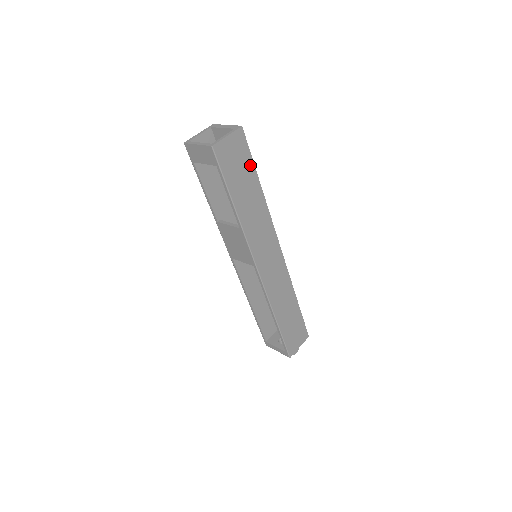
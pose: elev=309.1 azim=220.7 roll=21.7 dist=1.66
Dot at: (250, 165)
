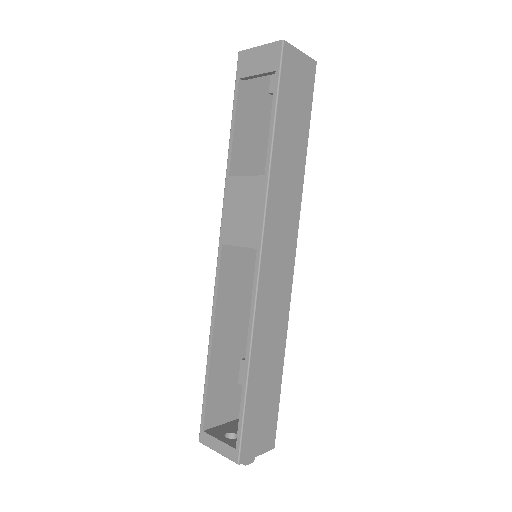
Dot at: (307, 112)
